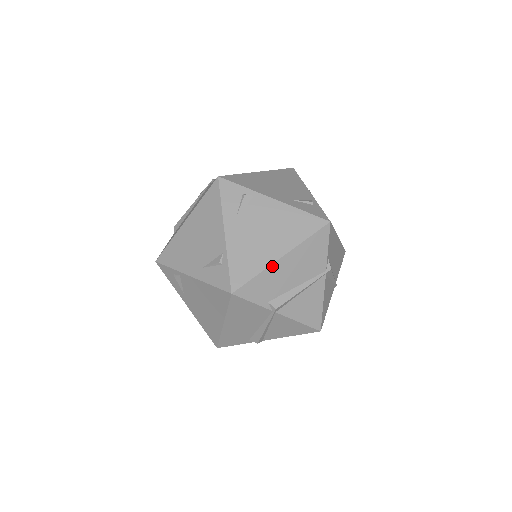
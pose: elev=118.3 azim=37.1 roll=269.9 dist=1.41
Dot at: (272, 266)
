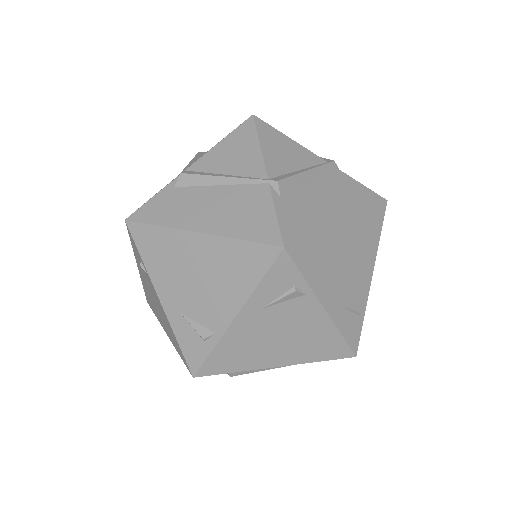
Dot at: occluded
